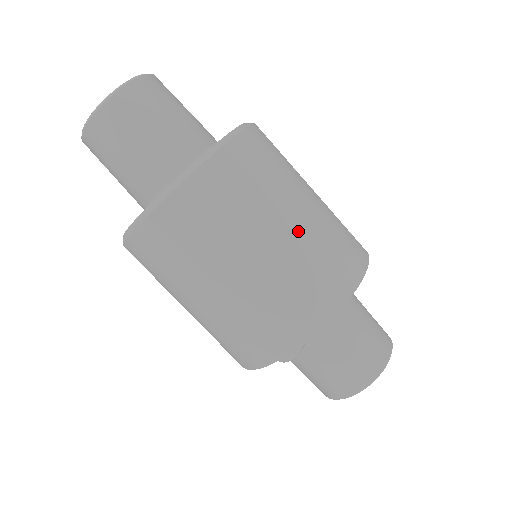
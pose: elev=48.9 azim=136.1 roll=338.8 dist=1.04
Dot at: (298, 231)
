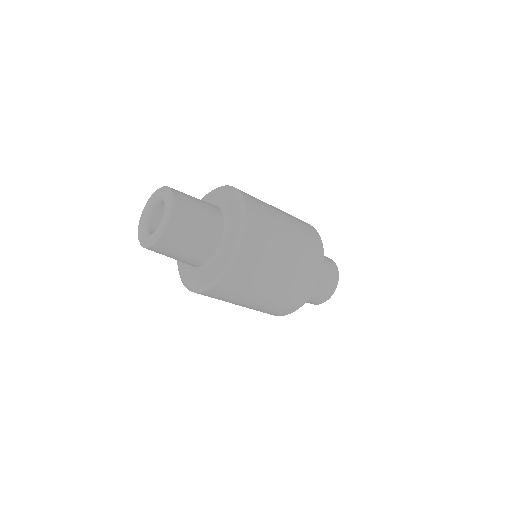
Dot at: (290, 224)
